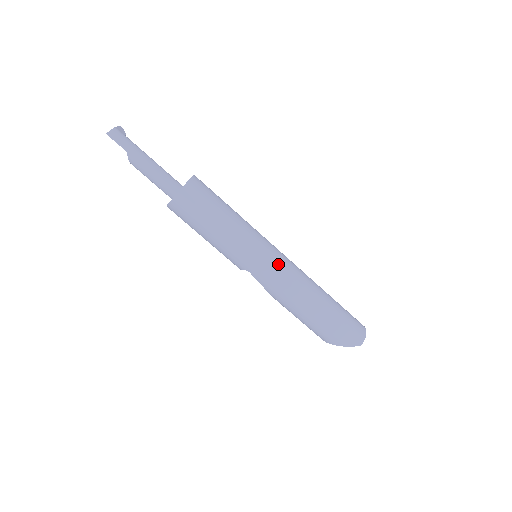
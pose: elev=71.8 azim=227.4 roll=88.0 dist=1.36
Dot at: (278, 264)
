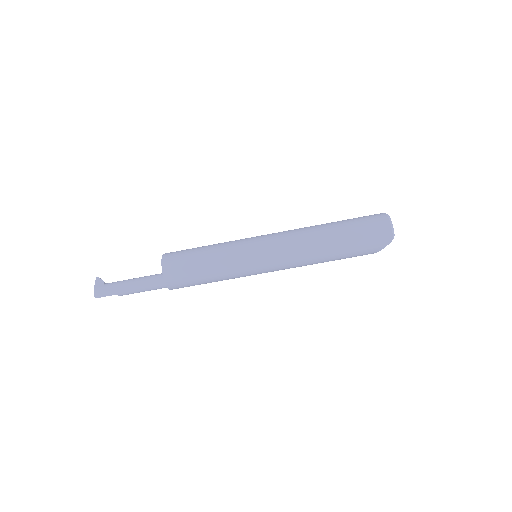
Dot at: (272, 254)
